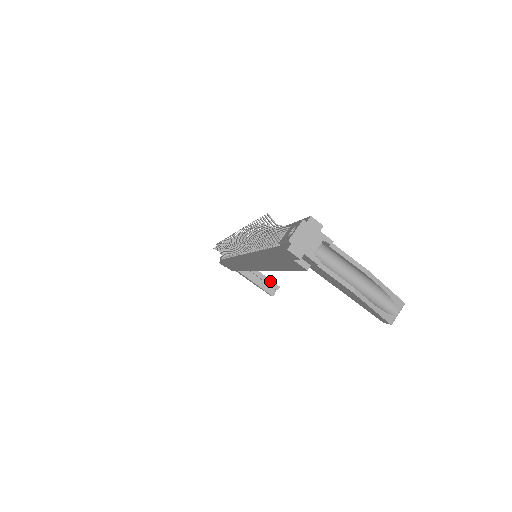
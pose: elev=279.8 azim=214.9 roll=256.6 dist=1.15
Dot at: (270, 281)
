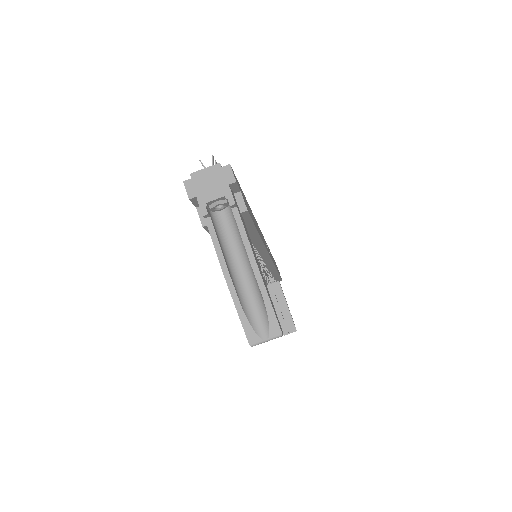
Dot at: (291, 319)
